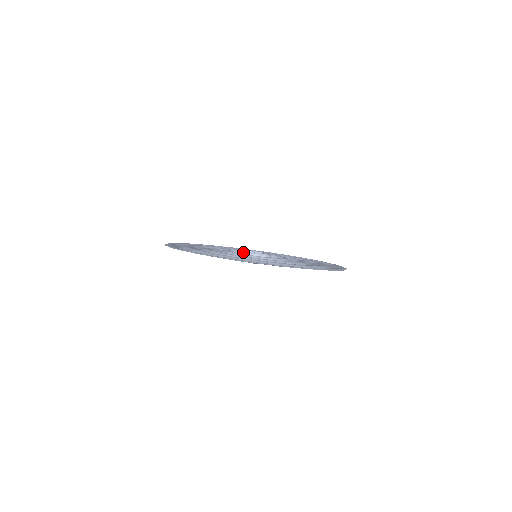
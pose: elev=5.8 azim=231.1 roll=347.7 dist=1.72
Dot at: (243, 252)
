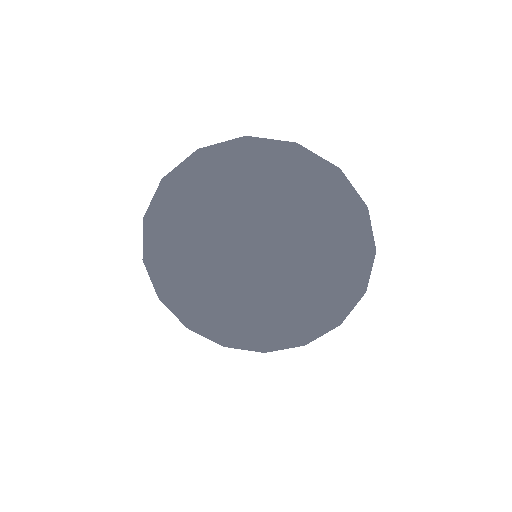
Dot at: (238, 258)
